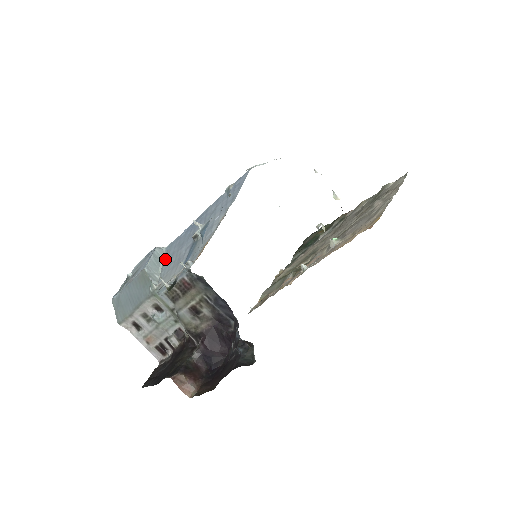
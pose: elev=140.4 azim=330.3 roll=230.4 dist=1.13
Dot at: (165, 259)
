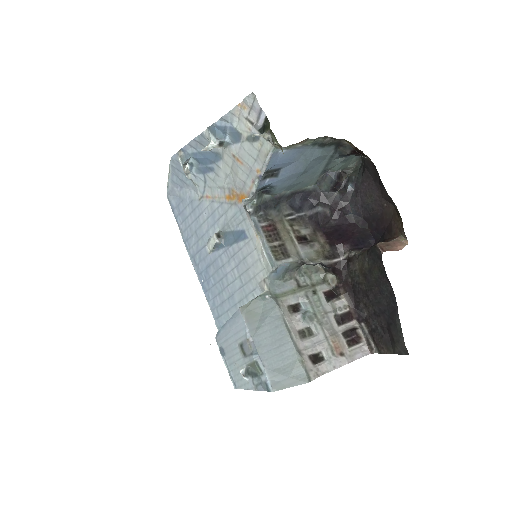
Dot at: occluded
